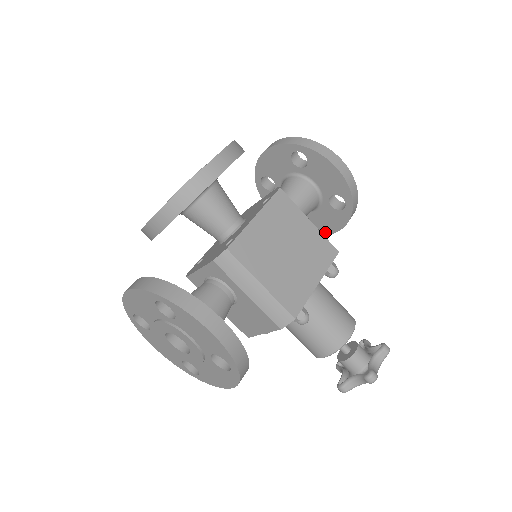
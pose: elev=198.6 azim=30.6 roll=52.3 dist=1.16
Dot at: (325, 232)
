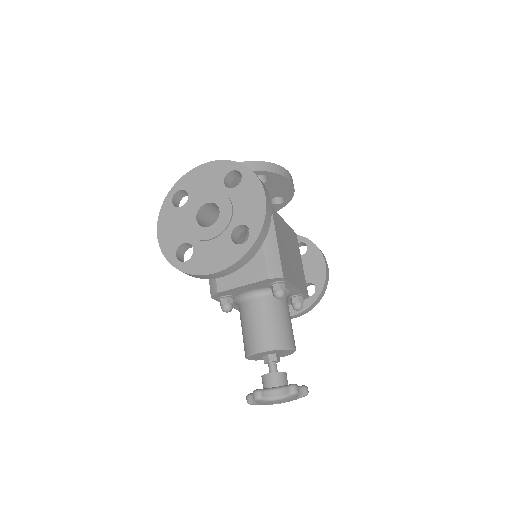
Dot at: occluded
